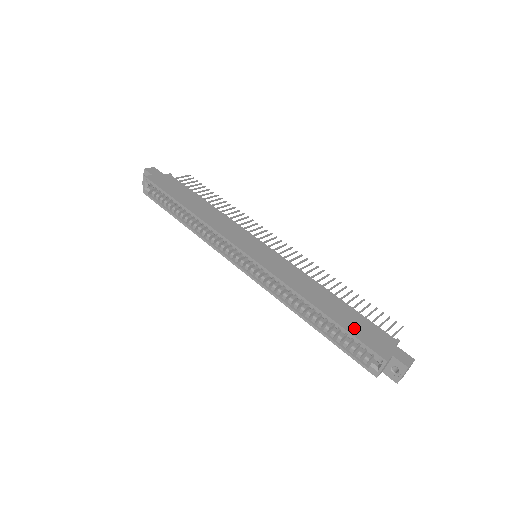
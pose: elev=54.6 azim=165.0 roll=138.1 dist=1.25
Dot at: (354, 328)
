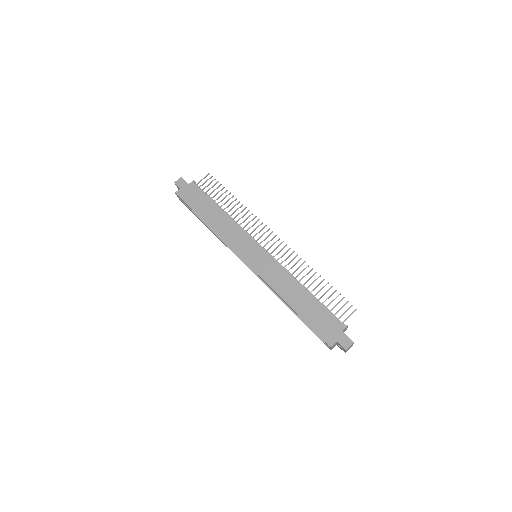
Dot at: (314, 321)
